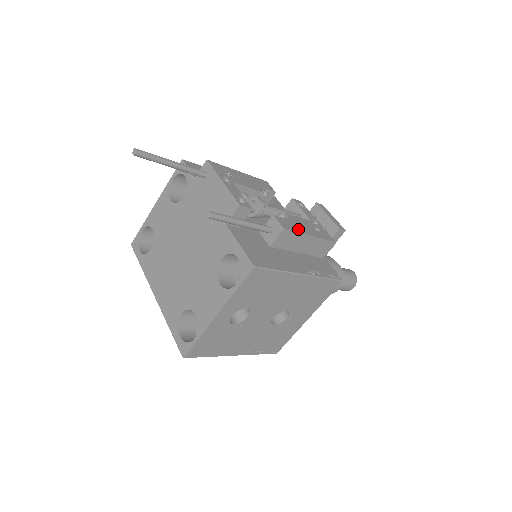
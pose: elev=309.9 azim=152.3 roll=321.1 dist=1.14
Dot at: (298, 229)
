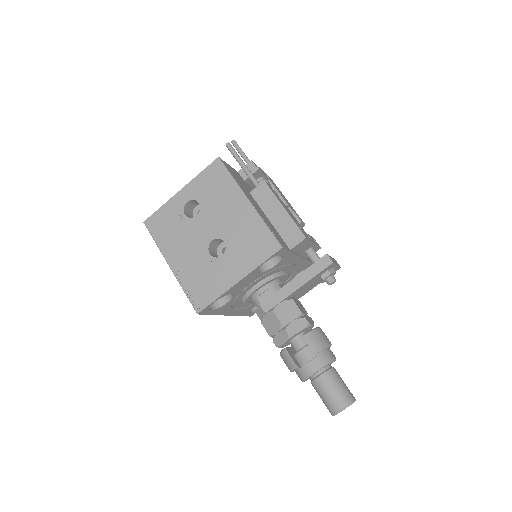
Dot at: (279, 199)
